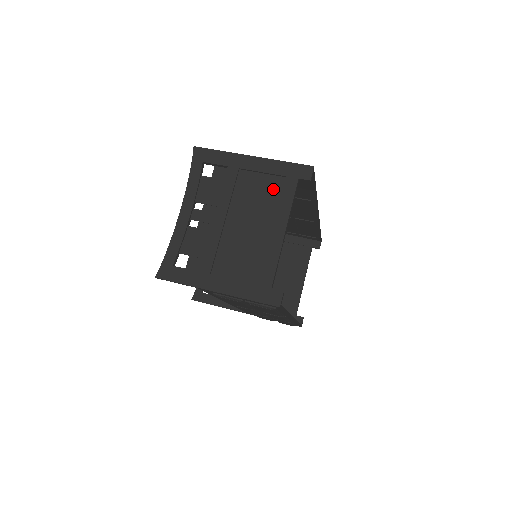
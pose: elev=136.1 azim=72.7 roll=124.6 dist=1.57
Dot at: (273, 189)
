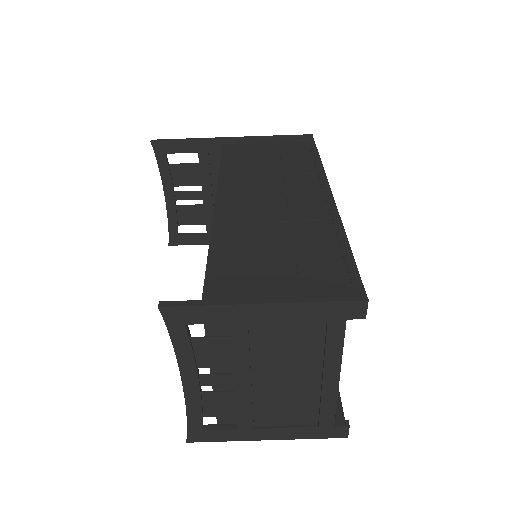
Dot at: (309, 335)
